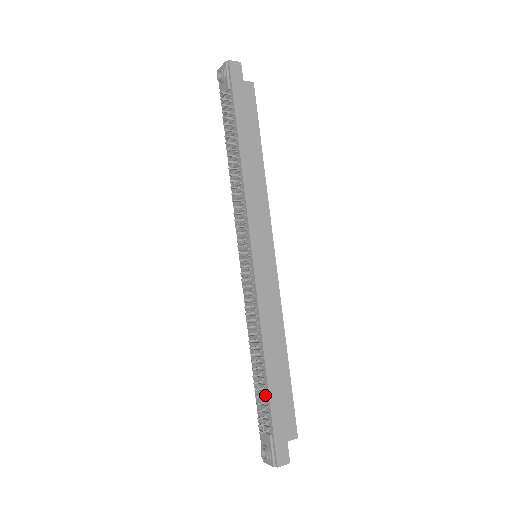
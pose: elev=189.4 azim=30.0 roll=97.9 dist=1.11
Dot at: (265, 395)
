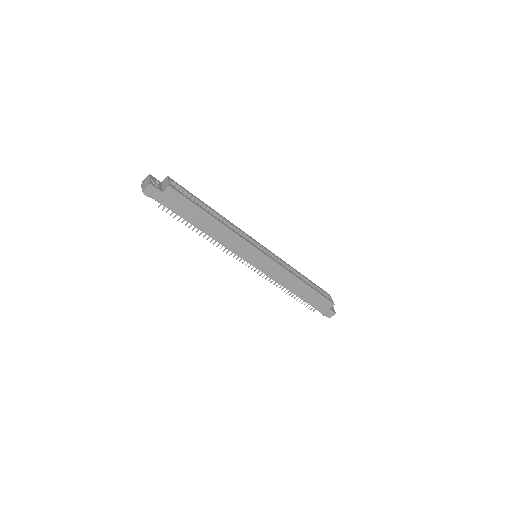
Dot at: (306, 301)
